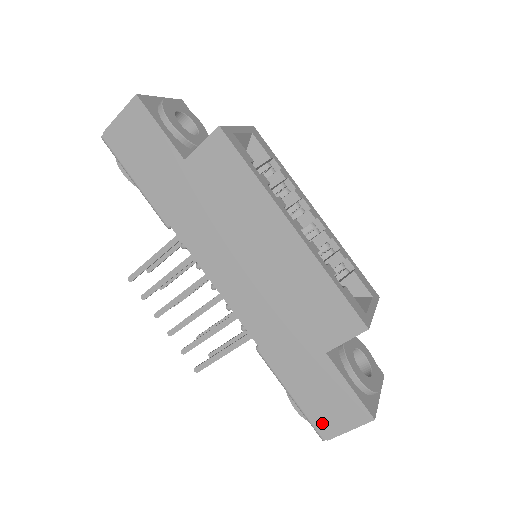
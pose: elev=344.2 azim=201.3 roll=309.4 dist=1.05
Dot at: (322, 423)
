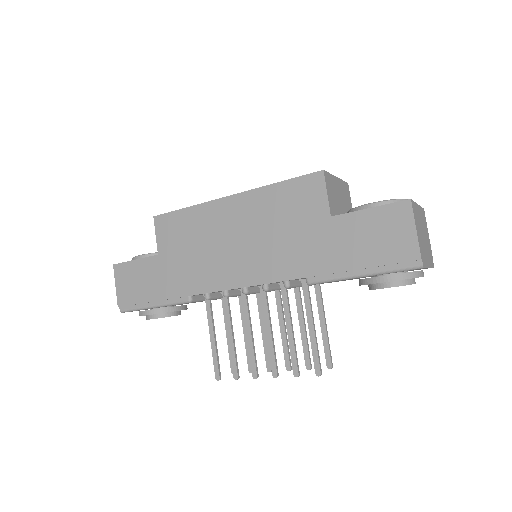
Dot at: (399, 255)
